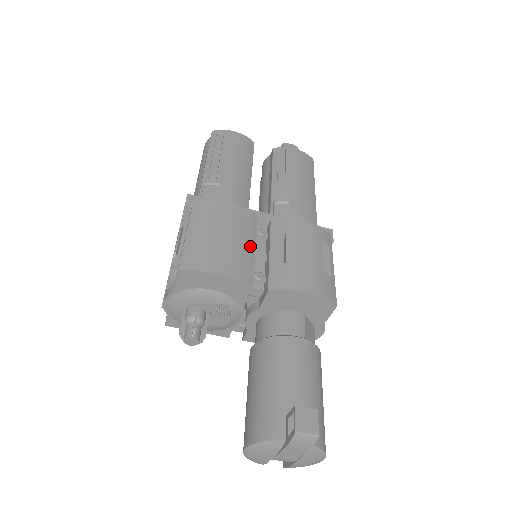
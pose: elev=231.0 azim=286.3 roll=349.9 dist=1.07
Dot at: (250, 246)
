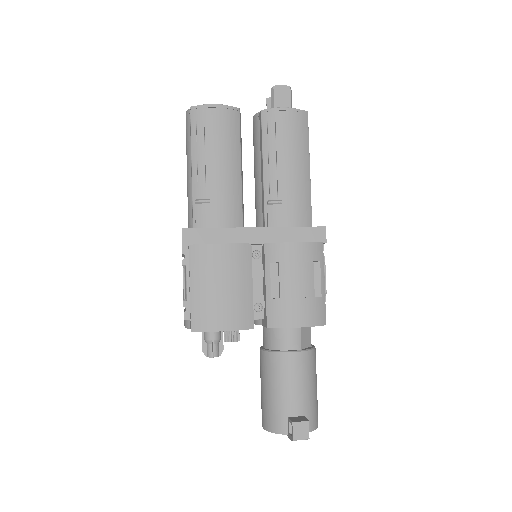
Dot at: (247, 287)
